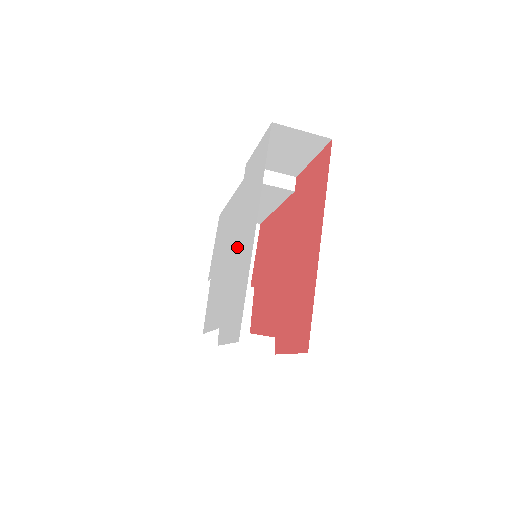
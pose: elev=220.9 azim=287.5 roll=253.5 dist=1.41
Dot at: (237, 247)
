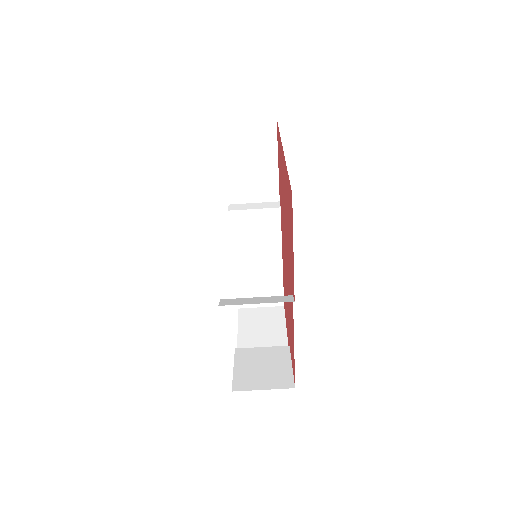
Dot at: occluded
